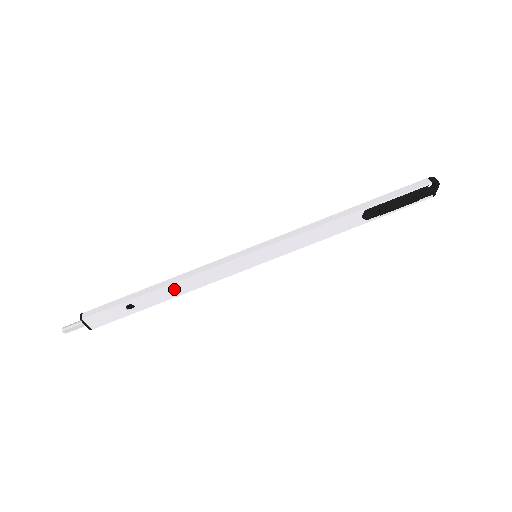
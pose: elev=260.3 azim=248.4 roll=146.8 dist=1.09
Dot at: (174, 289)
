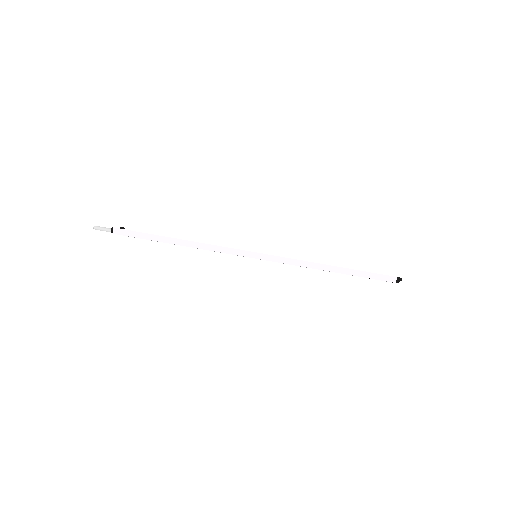
Dot at: occluded
